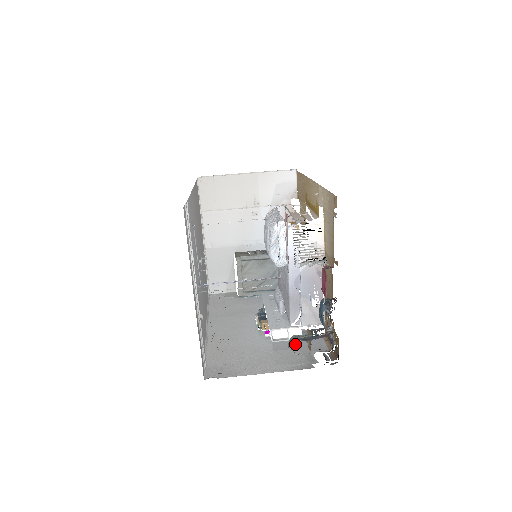
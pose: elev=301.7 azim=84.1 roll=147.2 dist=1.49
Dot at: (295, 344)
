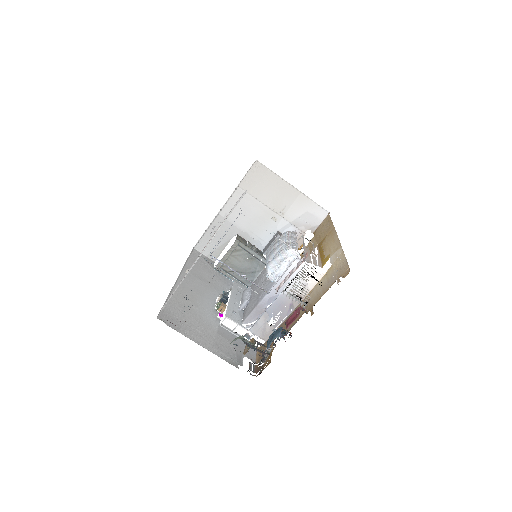
Dot at: occluded
